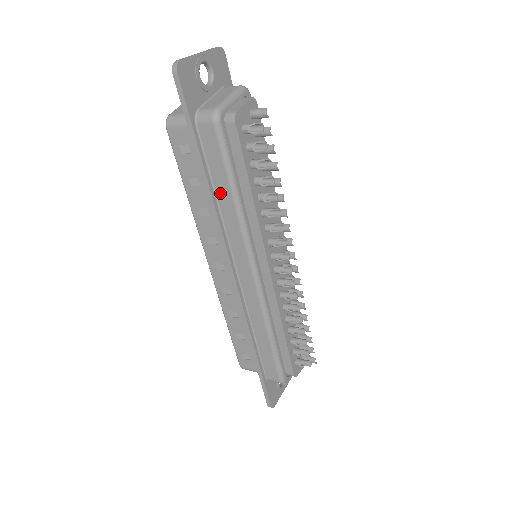
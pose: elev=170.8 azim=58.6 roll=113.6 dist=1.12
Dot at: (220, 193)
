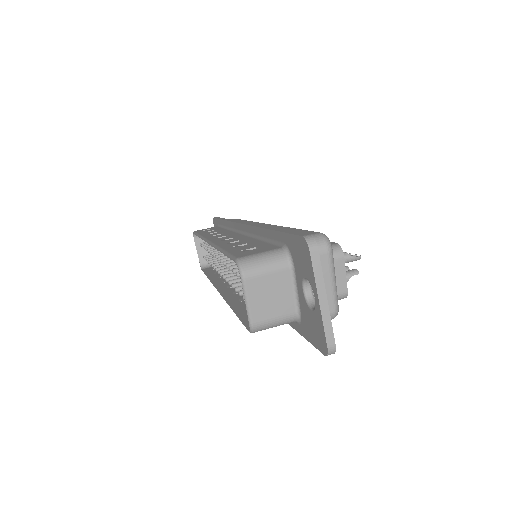
Dot at: occluded
